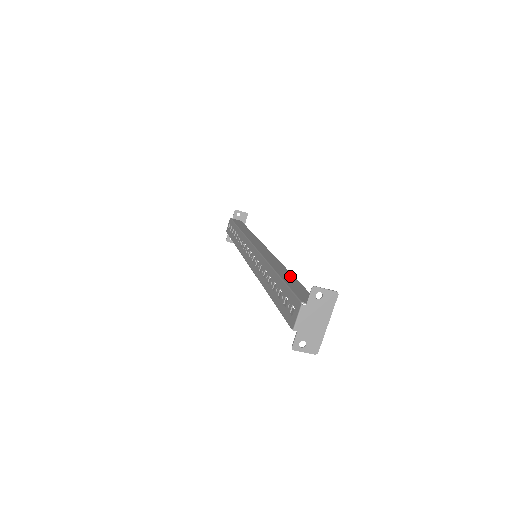
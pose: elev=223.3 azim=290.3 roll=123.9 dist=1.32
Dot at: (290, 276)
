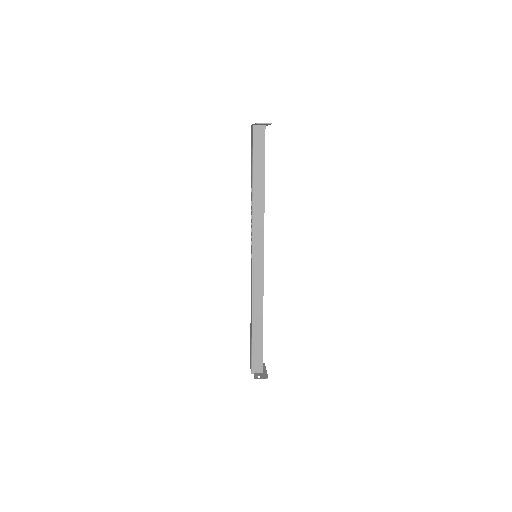
Dot at: (260, 329)
